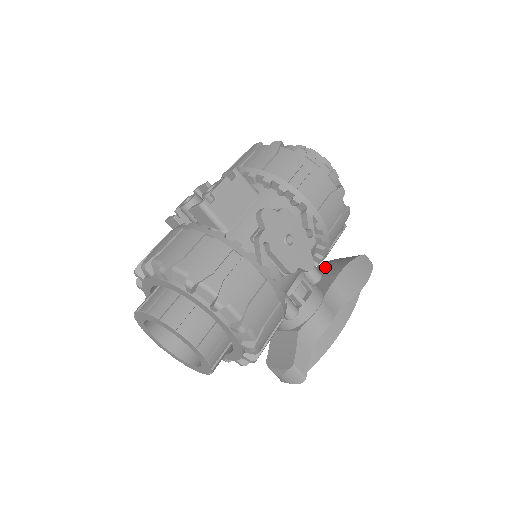
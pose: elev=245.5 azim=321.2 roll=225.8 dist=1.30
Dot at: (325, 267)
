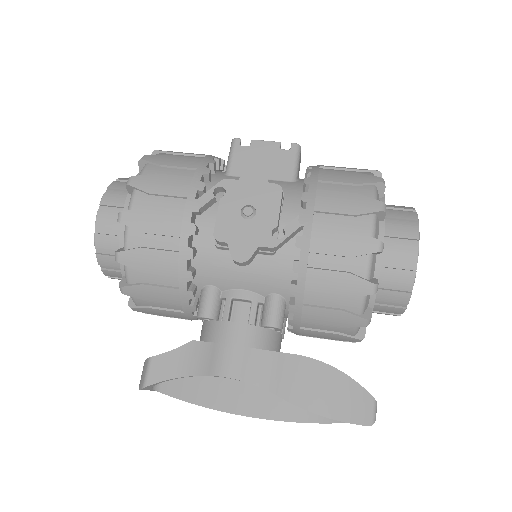
Dot at: occluded
